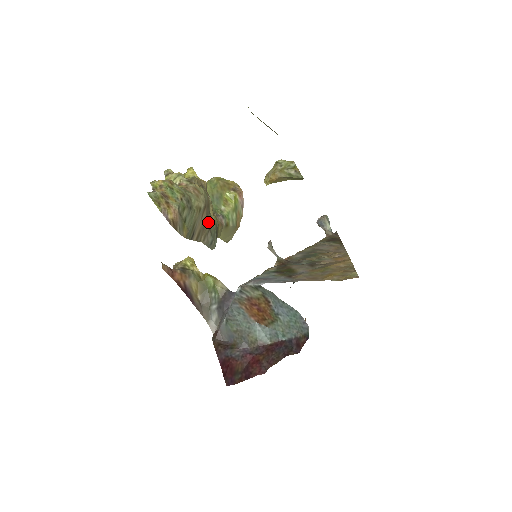
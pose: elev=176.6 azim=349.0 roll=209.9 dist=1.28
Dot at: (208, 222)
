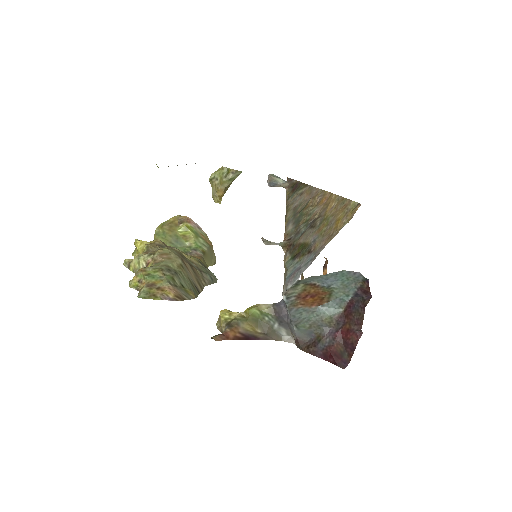
Dot at: (194, 267)
